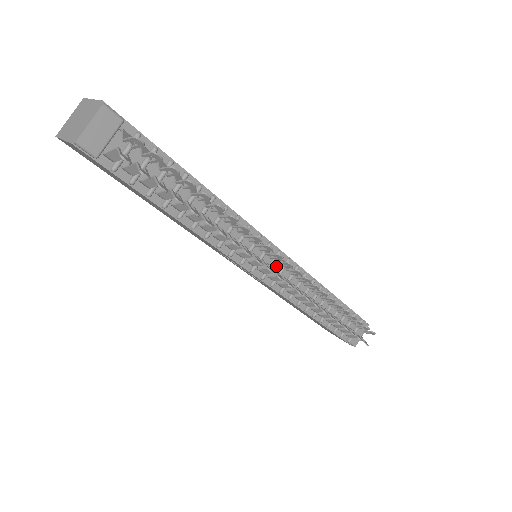
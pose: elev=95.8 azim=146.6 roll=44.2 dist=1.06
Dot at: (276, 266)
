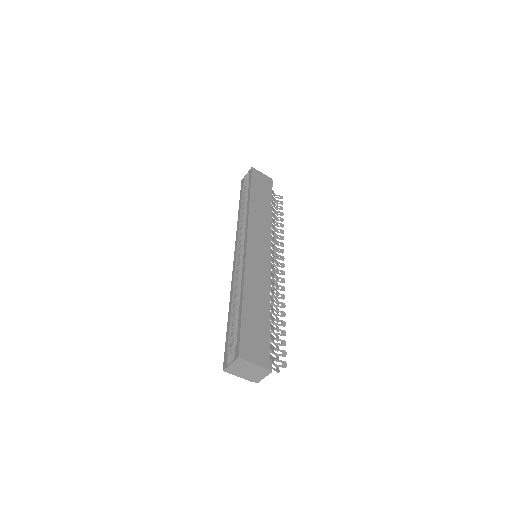
Dot at: occluded
